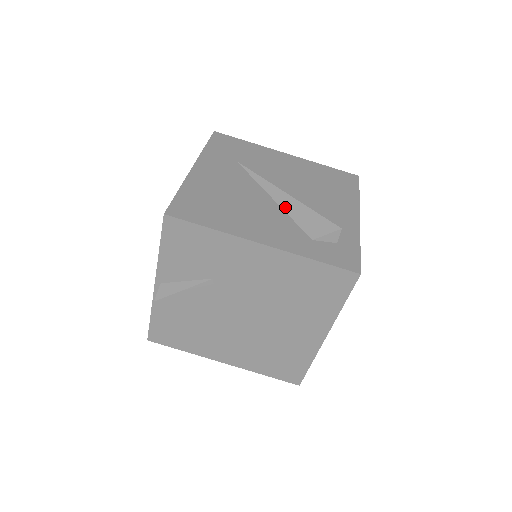
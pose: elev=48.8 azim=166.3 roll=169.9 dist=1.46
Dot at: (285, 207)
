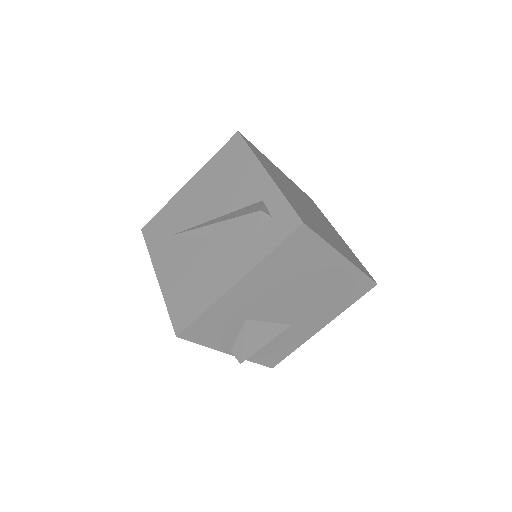
Dot at: (223, 234)
